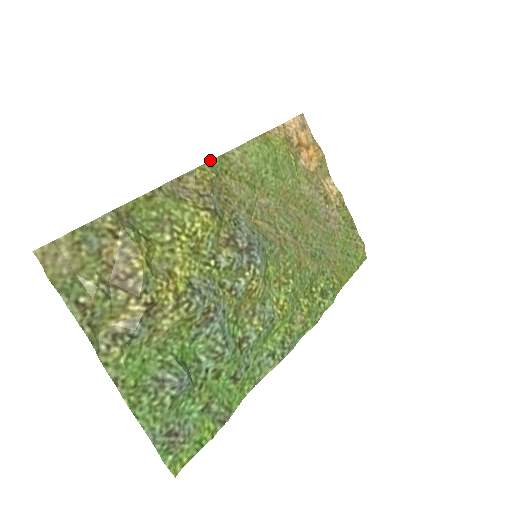
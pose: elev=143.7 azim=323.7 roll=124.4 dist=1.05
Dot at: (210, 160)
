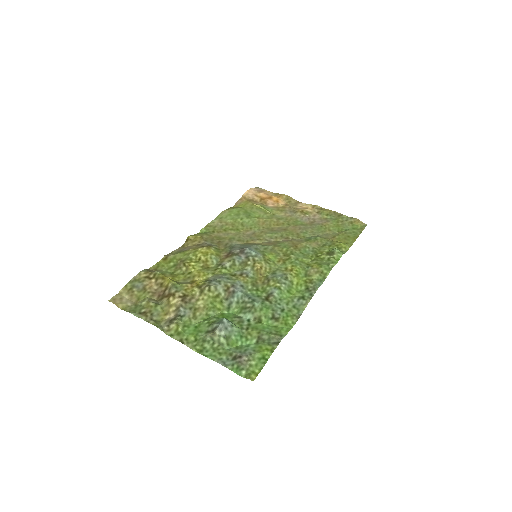
Dot at: occluded
